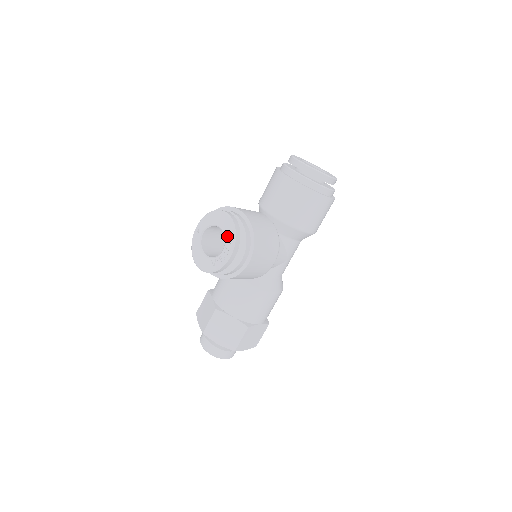
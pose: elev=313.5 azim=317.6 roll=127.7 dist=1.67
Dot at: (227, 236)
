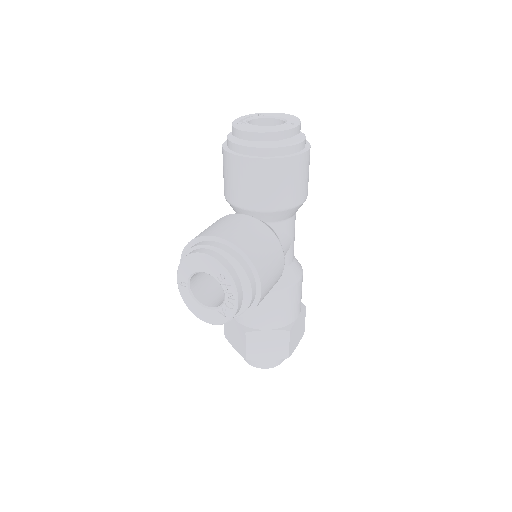
Dot at: (220, 280)
